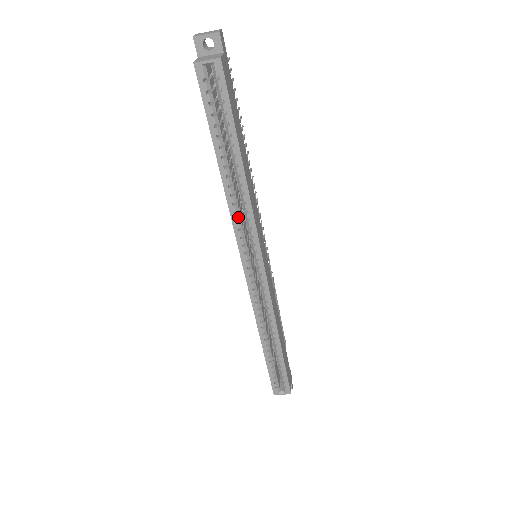
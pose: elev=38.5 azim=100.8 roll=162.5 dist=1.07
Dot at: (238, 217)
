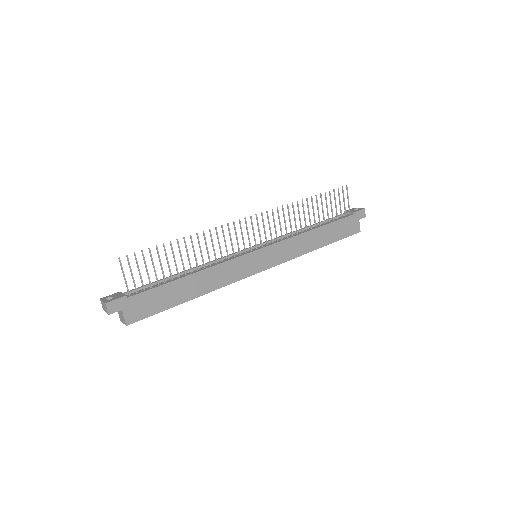
Dot at: occluded
